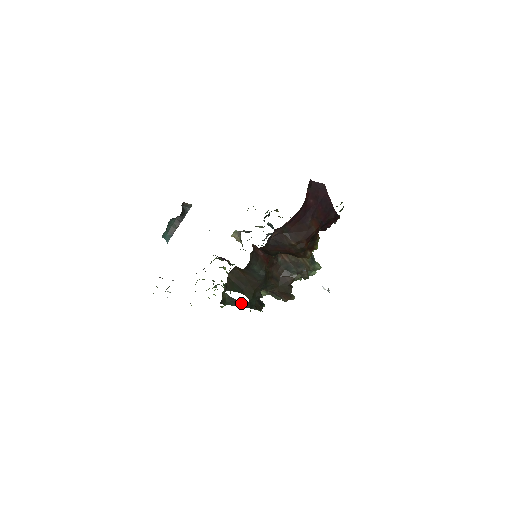
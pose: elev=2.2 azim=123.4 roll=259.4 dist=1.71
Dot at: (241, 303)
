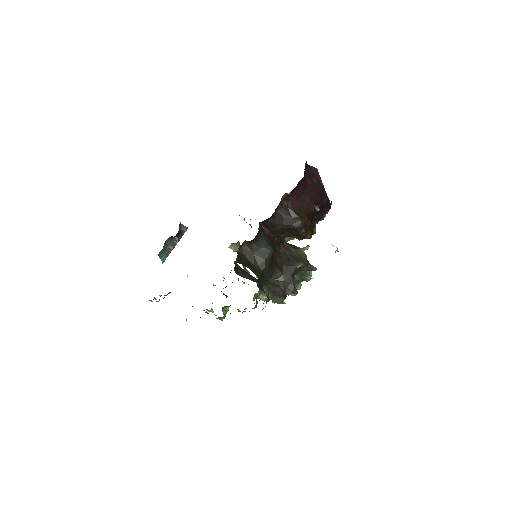
Dot at: (252, 277)
